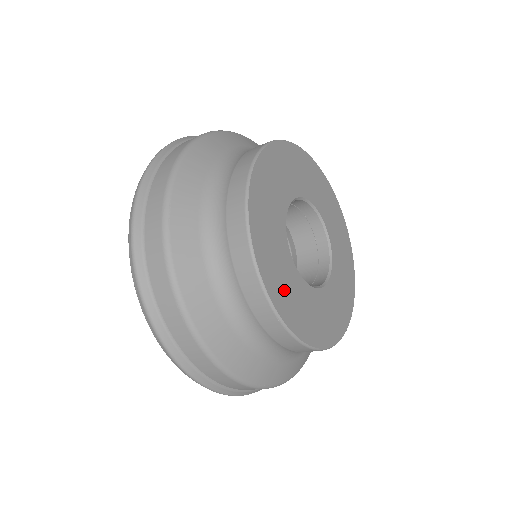
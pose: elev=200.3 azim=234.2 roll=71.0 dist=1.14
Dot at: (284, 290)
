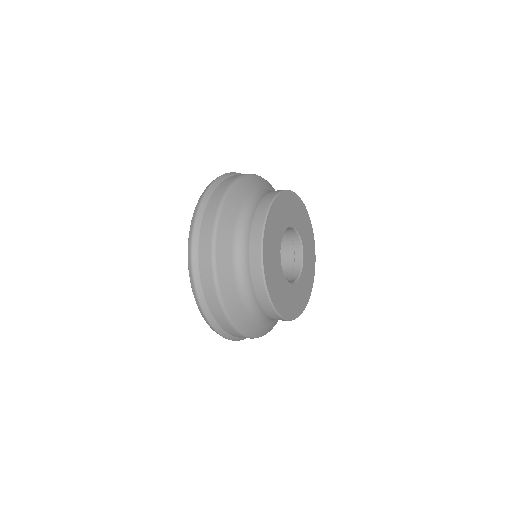
Dot at: (270, 259)
